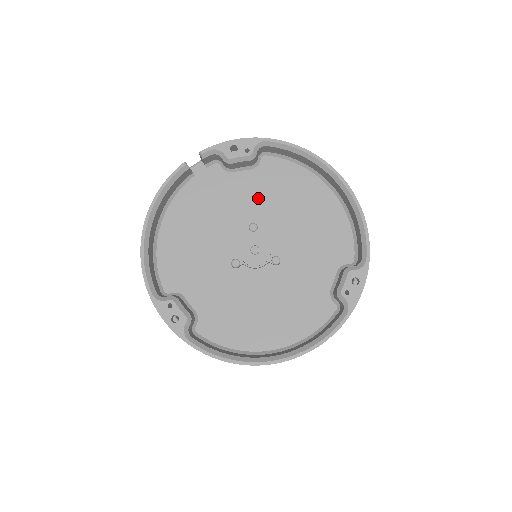
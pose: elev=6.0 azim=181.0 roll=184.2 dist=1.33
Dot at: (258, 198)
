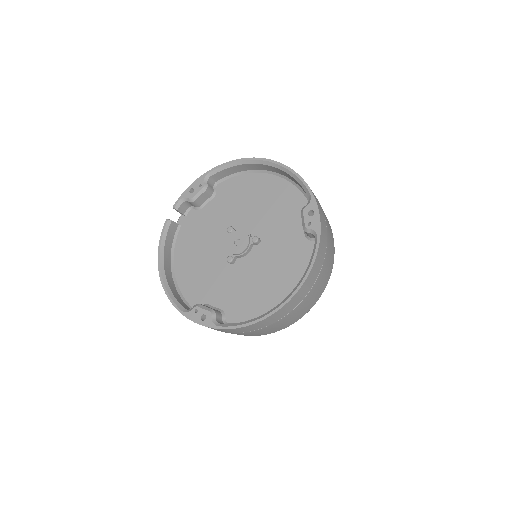
Dot at: (226, 211)
